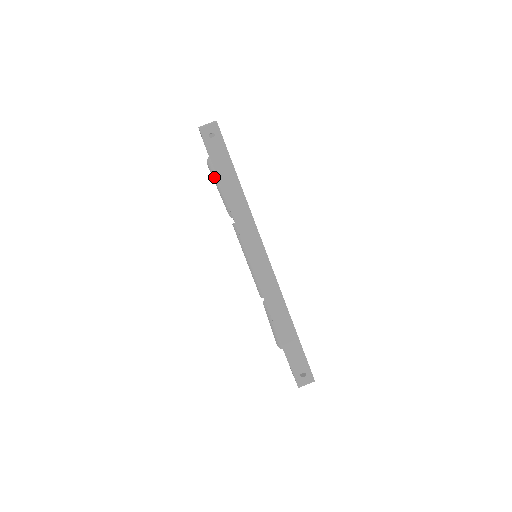
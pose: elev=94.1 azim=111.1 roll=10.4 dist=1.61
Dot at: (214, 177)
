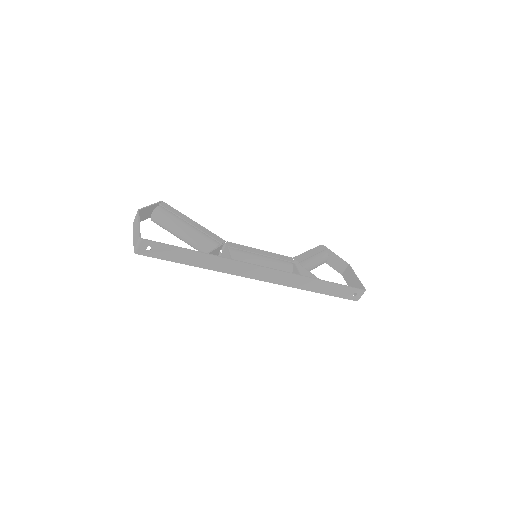
Dot at: occluded
